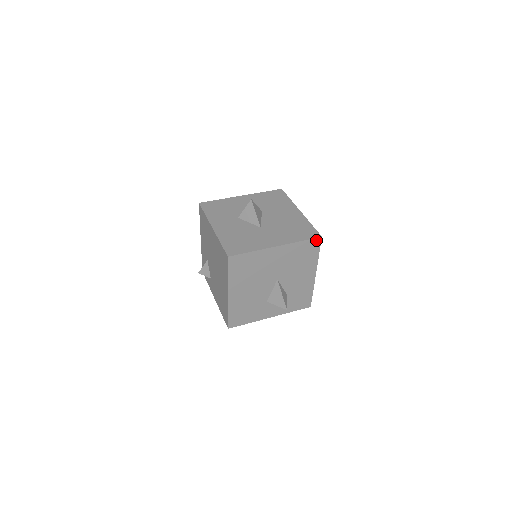
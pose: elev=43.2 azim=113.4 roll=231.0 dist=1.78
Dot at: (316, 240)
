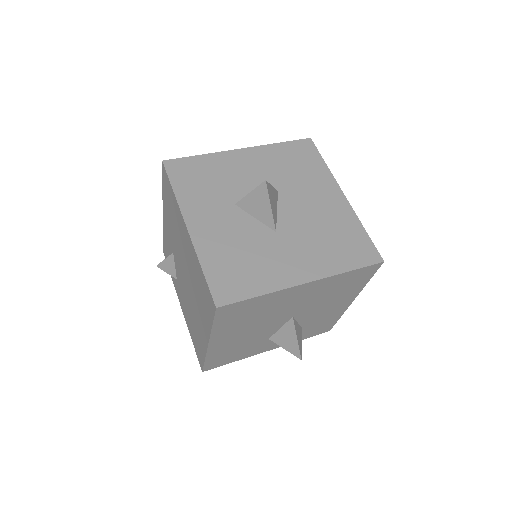
Dot at: (373, 266)
